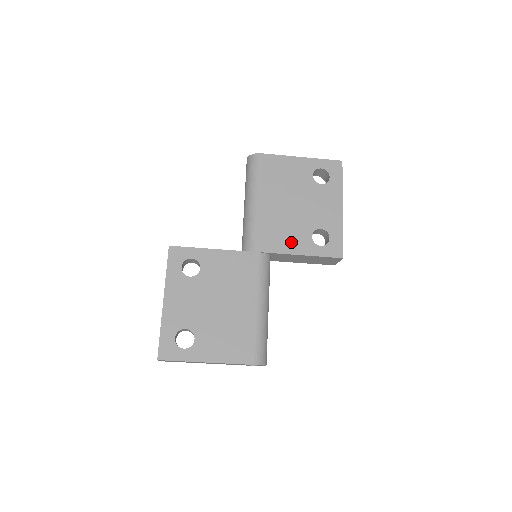
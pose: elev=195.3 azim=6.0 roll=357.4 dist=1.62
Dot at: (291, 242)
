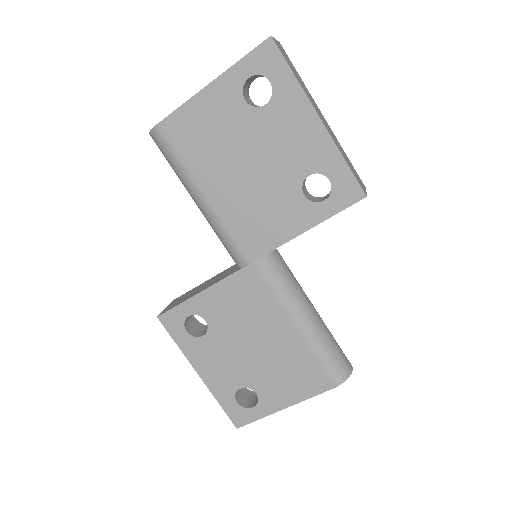
Dot at: (282, 222)
